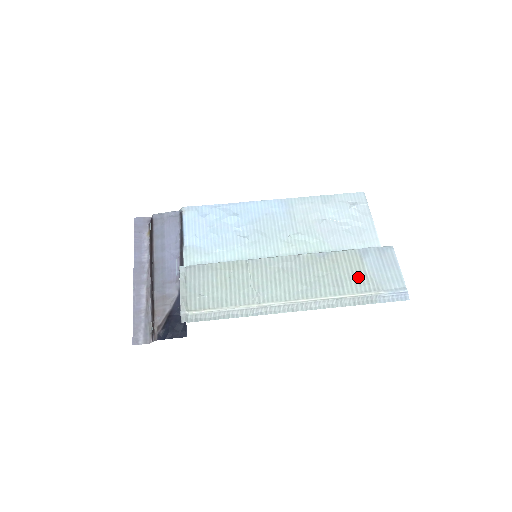
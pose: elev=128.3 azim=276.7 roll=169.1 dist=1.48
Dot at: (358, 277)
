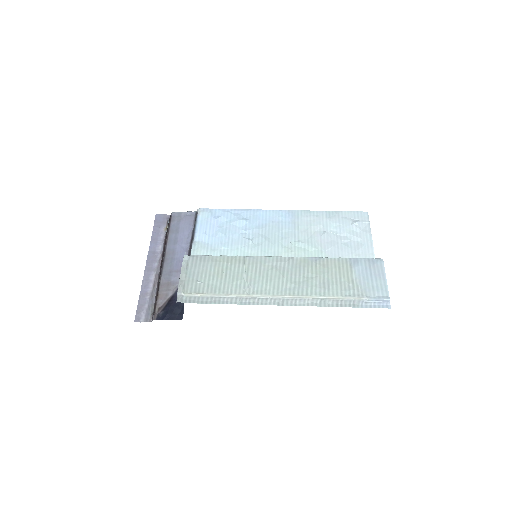
Dot at: (345, 282)
